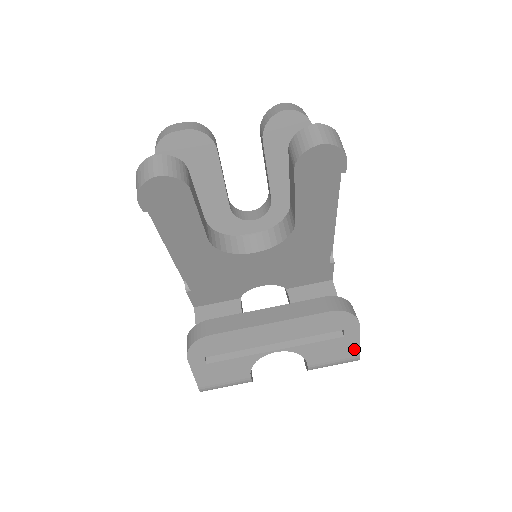
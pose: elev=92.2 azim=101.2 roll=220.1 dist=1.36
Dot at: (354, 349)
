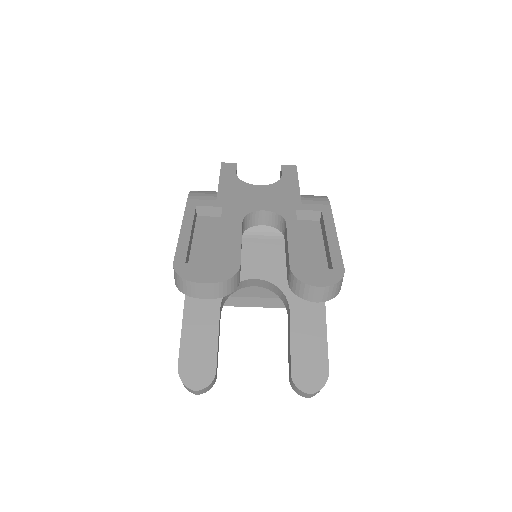
Dot at: occluded
